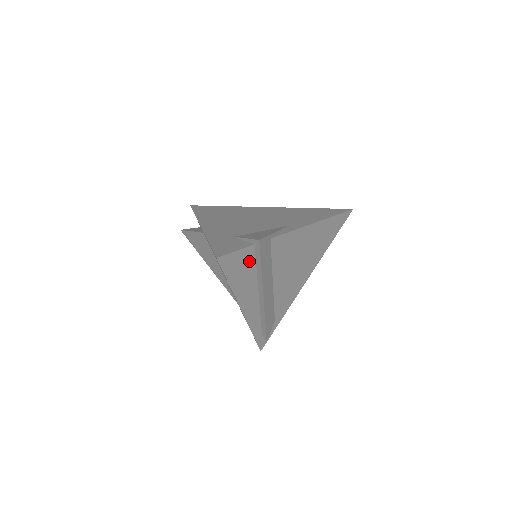
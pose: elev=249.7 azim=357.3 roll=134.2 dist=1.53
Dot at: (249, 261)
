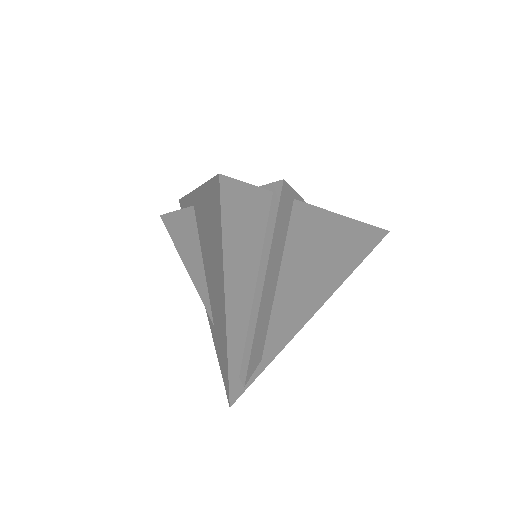
Dot at: (258, 218)
